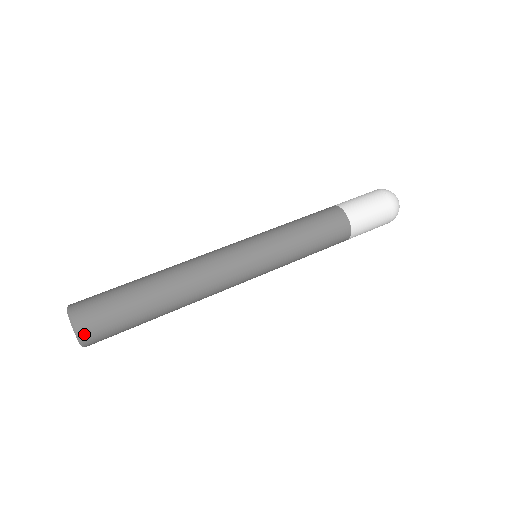
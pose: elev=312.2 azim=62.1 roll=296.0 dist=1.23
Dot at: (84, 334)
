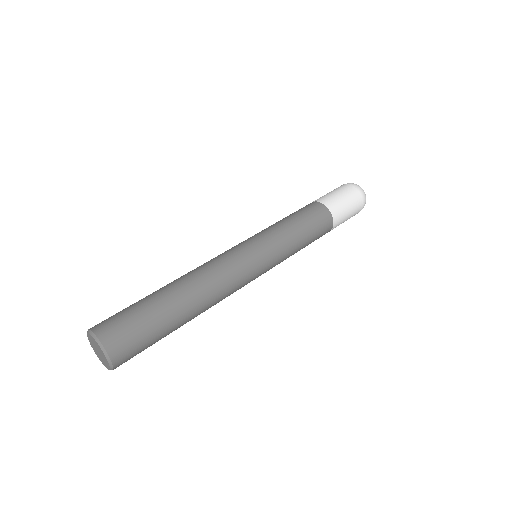
Dot at: (105, 338)
